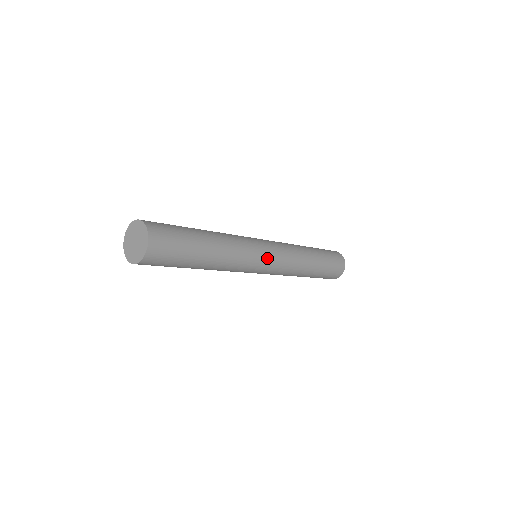
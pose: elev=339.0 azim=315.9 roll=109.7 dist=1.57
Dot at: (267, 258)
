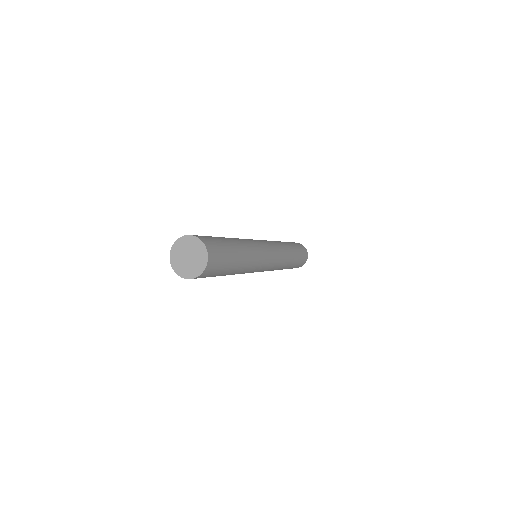
Dot at: (263, 270)
